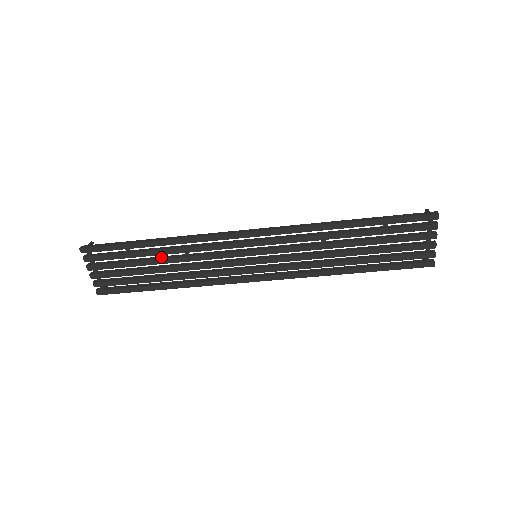
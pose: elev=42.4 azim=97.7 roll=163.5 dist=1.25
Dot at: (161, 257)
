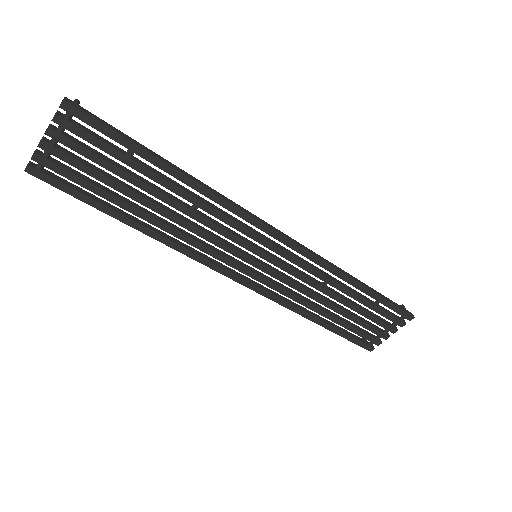
Dot at: (159, 188)
